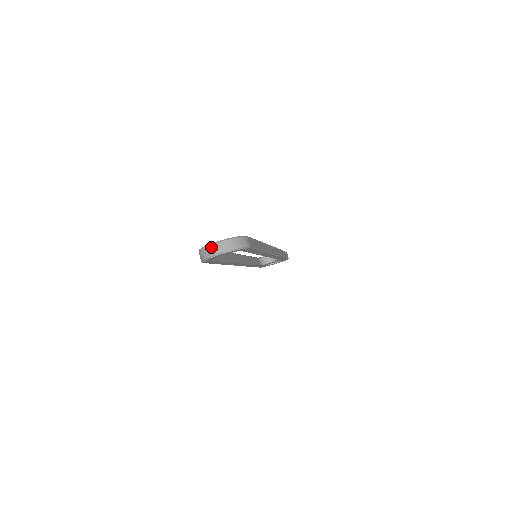
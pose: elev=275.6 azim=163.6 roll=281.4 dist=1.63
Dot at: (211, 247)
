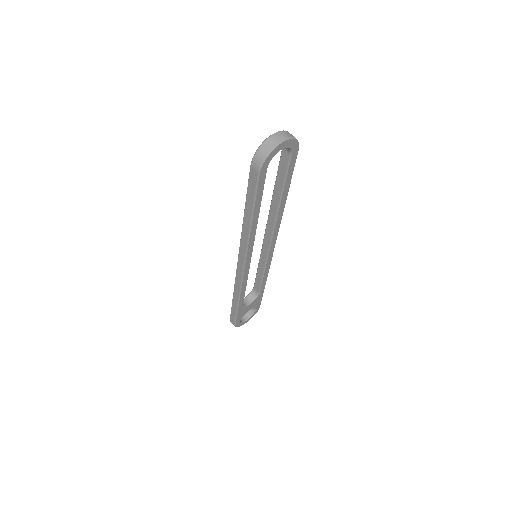
Dot at: (271, 138)
